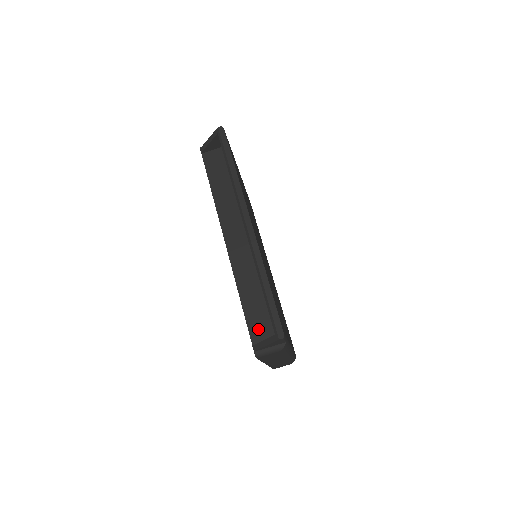
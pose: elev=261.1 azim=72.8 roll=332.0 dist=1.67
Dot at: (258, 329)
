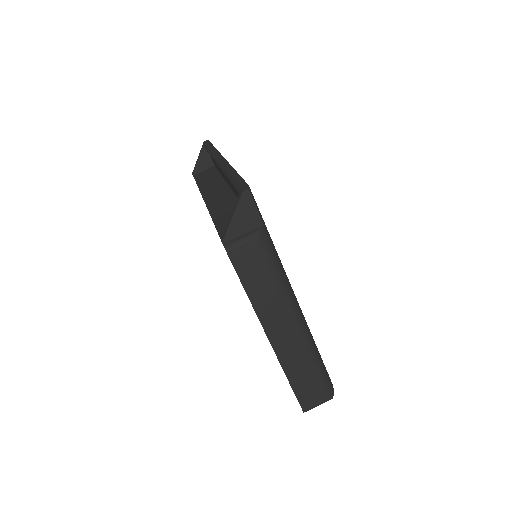
Dot at: occluded
